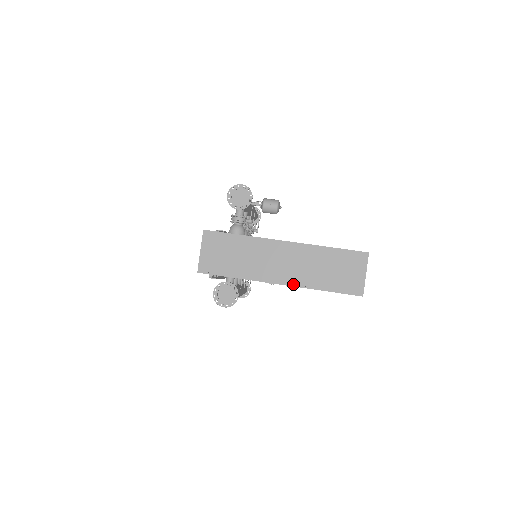
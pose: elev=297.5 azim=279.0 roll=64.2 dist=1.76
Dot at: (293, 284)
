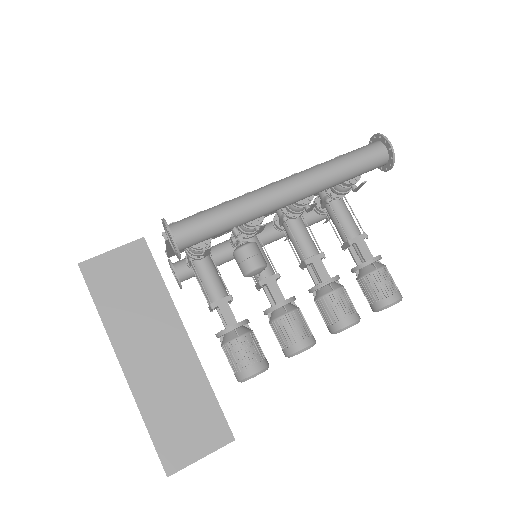
Dot at: occluded
